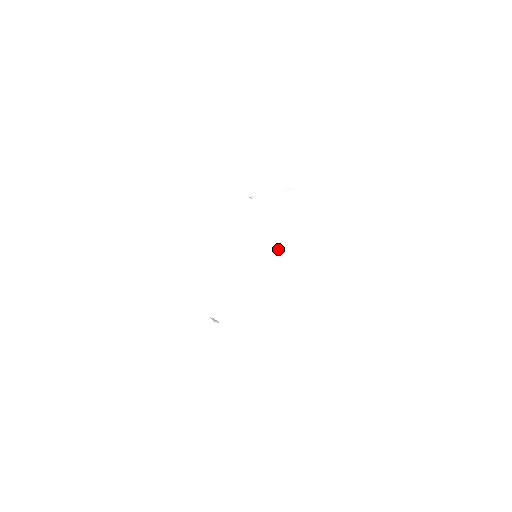
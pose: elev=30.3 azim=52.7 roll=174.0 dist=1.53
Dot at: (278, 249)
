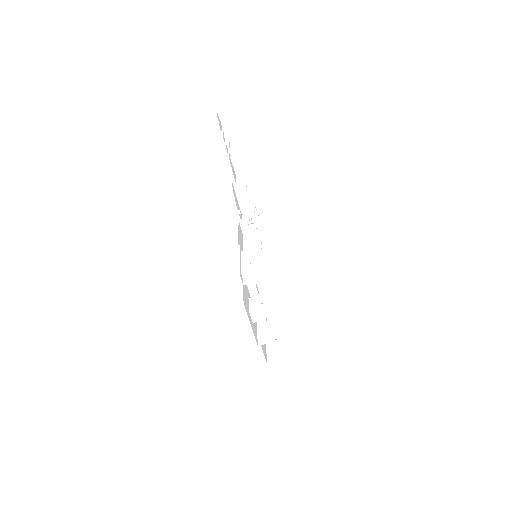
Dot at: (243, 235)
